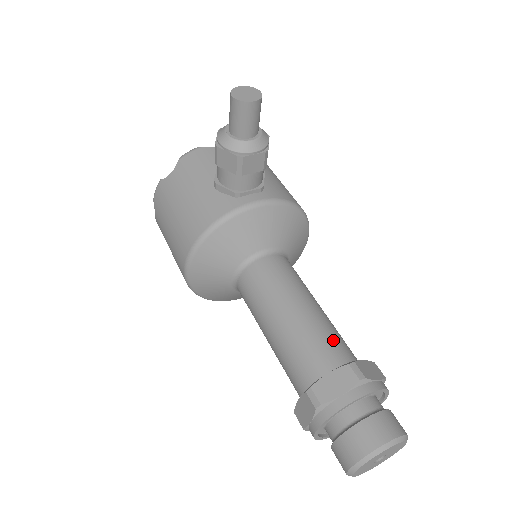
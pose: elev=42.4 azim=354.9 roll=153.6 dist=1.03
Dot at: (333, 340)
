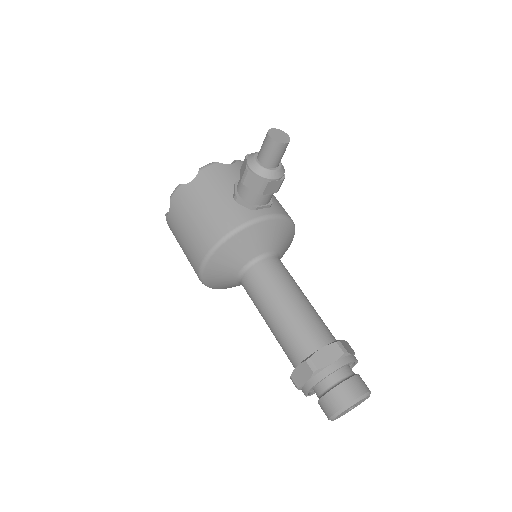
Dot at: (321, 325)
